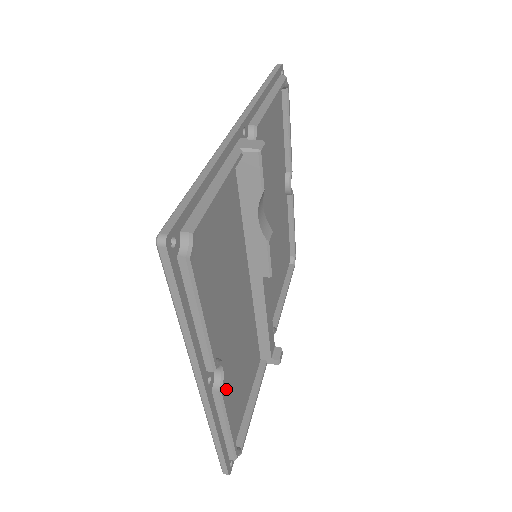
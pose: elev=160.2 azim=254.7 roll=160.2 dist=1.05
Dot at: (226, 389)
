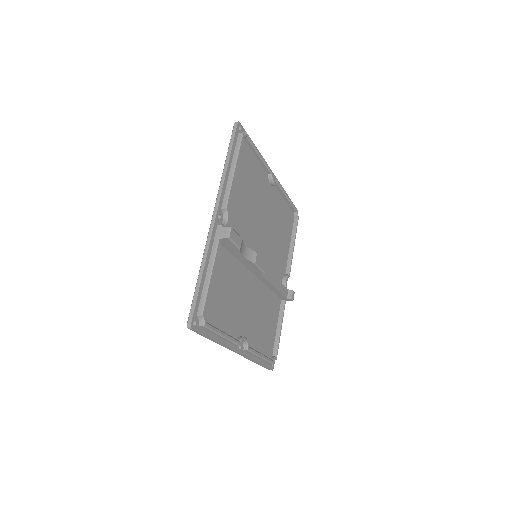
Dot at: (255, 340)
